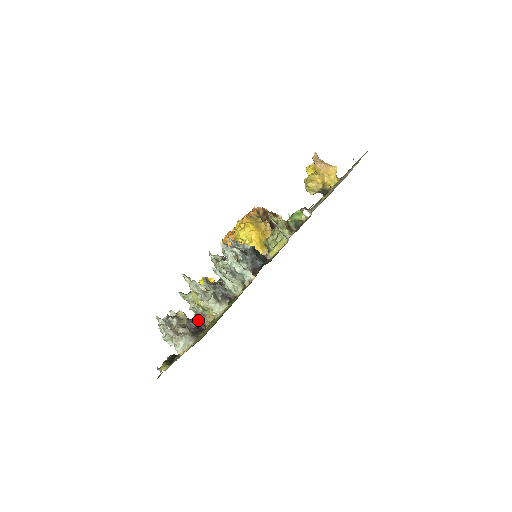
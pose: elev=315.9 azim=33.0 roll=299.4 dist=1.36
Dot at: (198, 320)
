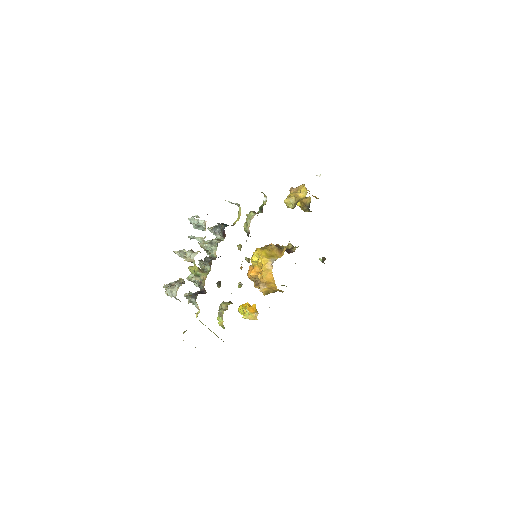
Dot at: (201, 289)
